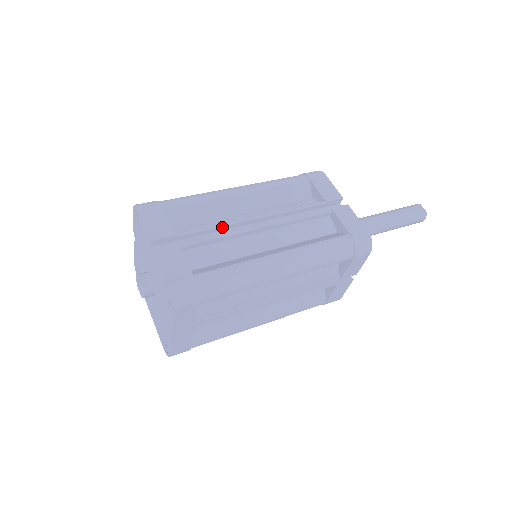
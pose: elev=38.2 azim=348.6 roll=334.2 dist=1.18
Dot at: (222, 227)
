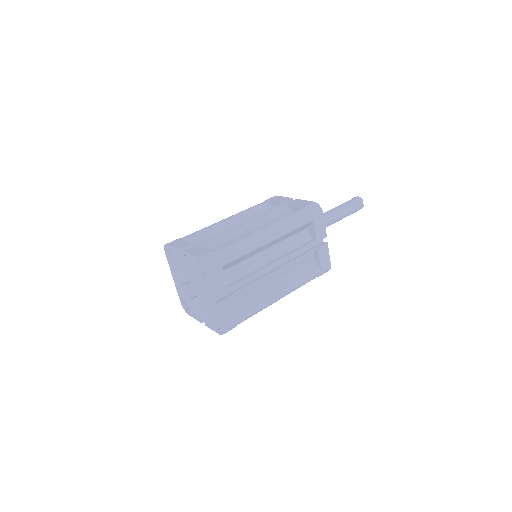
Dot at: (254, 275)
